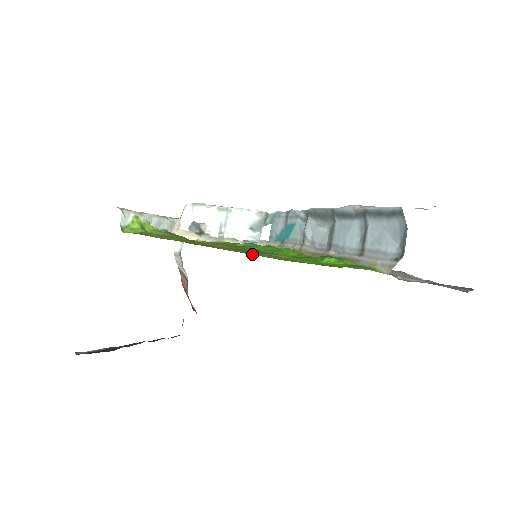
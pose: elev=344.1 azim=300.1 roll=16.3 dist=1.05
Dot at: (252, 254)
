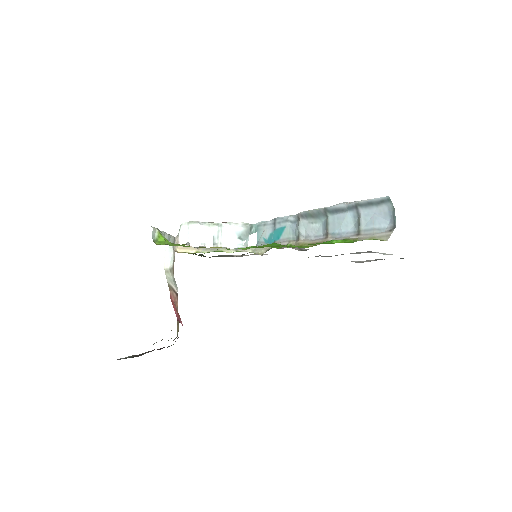
Dot at: occluded
